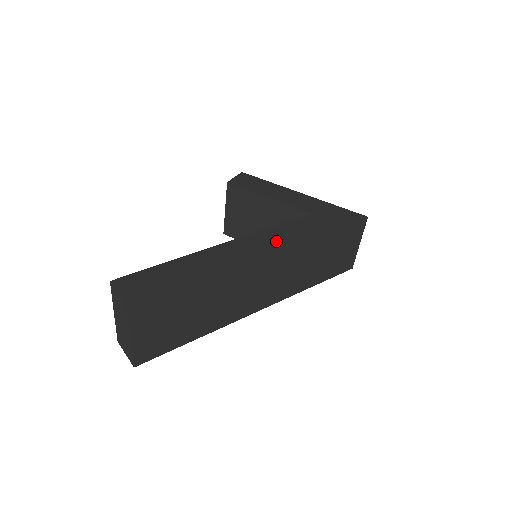
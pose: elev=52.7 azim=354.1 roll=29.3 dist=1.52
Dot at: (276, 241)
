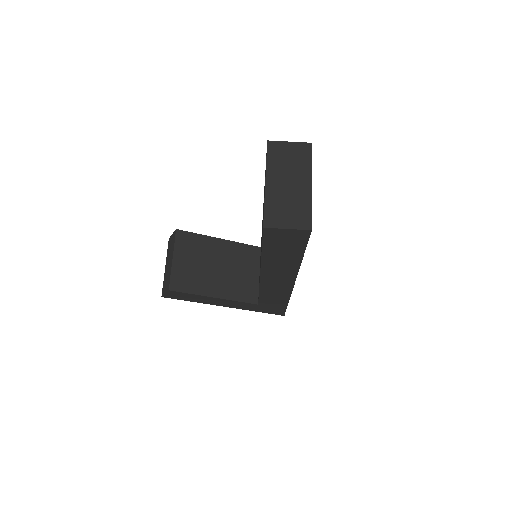
Dot at: occluded
